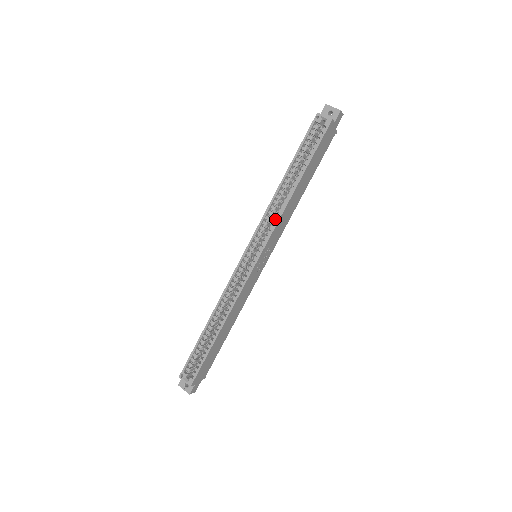
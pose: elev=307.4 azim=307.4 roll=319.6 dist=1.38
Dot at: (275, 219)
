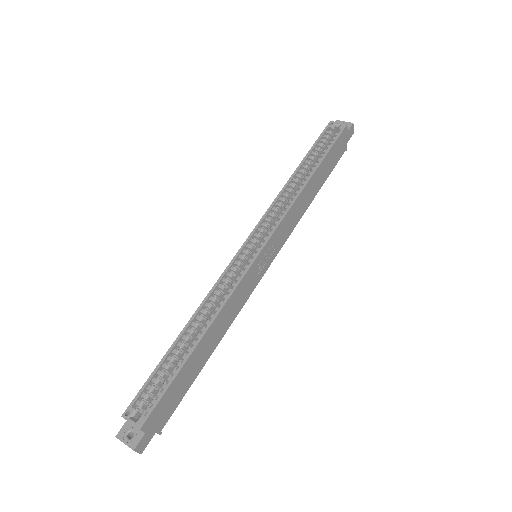
Dot at: occluded
